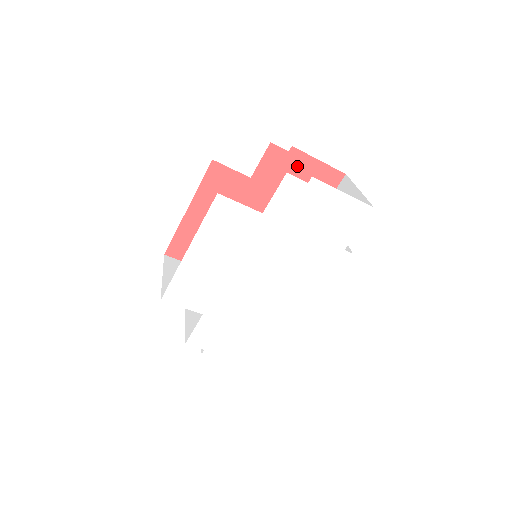
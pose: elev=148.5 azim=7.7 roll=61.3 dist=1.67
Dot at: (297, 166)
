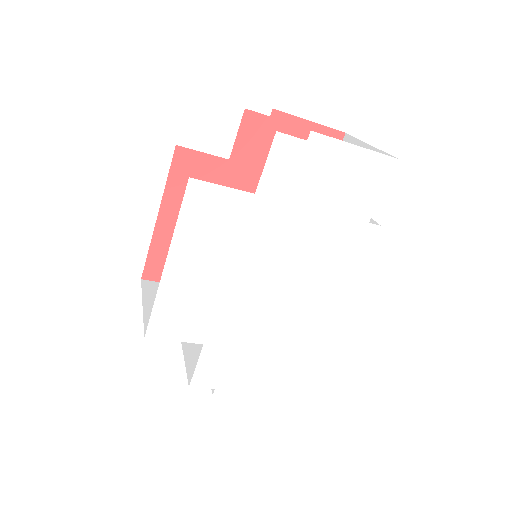
Dot at: (284, 133)
